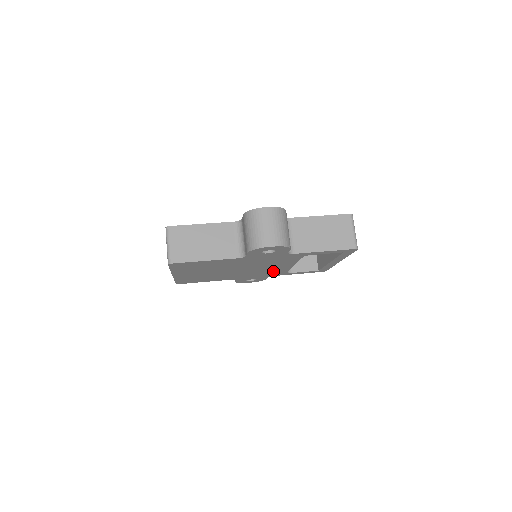
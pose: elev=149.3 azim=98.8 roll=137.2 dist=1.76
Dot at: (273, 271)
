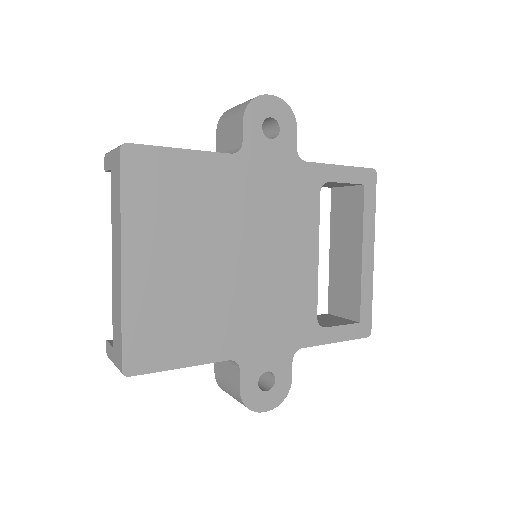
Dot at: (294, 300)
